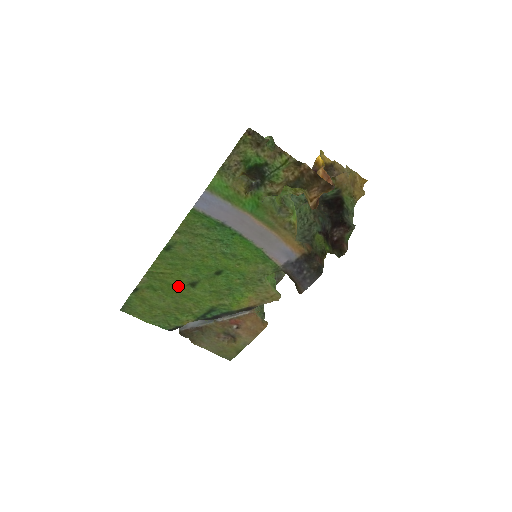
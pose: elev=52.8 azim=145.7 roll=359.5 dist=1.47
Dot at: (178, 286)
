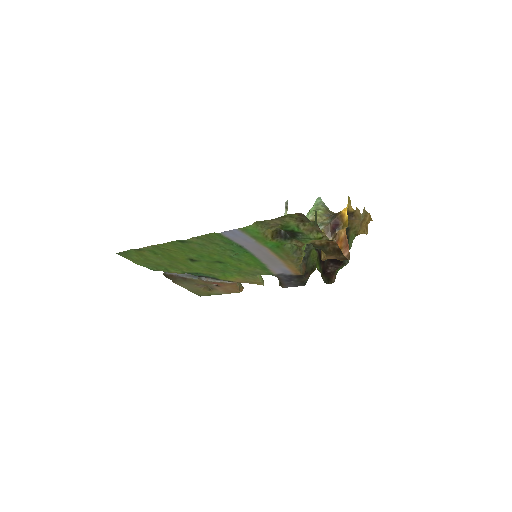
Dot at: (178, 258)
